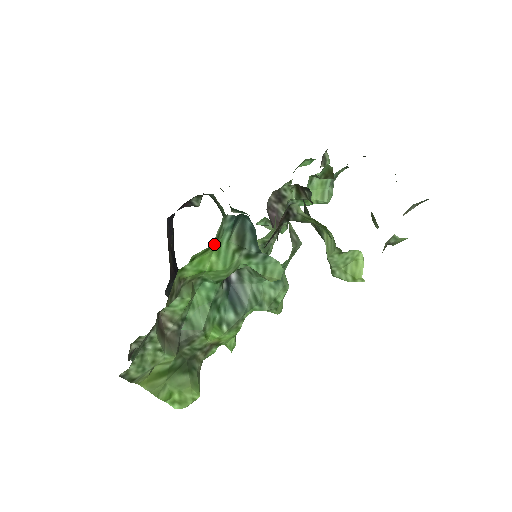
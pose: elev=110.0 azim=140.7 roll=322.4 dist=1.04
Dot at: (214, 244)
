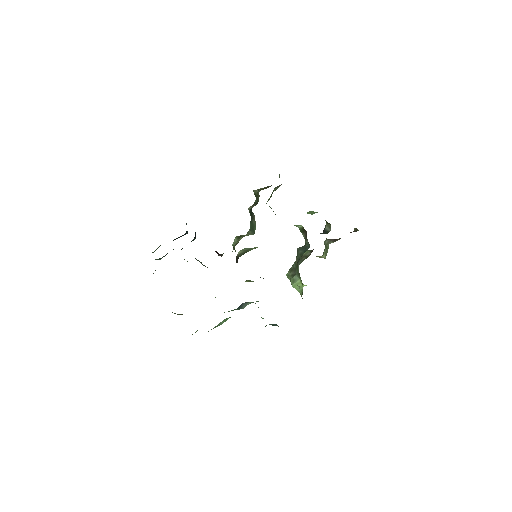
Dot at: occluded
